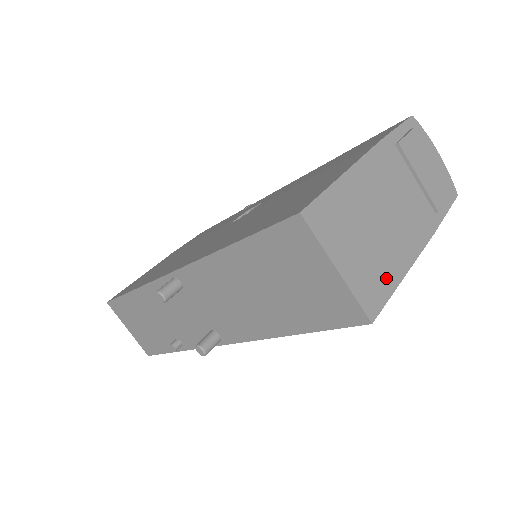
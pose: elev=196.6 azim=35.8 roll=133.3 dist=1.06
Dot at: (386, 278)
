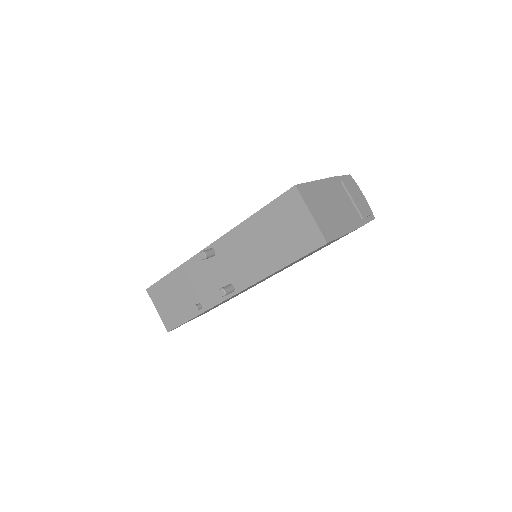
Dot at: (335, 230)
